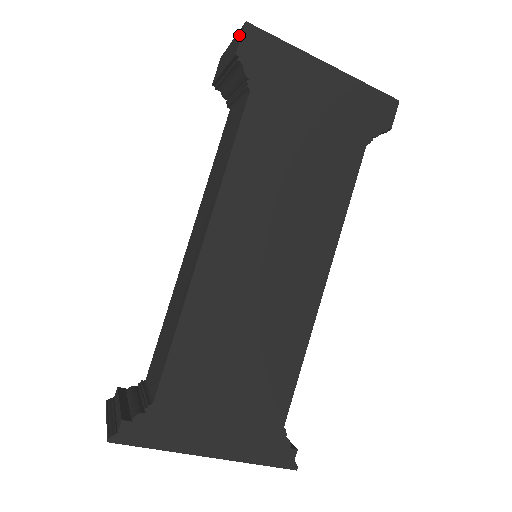
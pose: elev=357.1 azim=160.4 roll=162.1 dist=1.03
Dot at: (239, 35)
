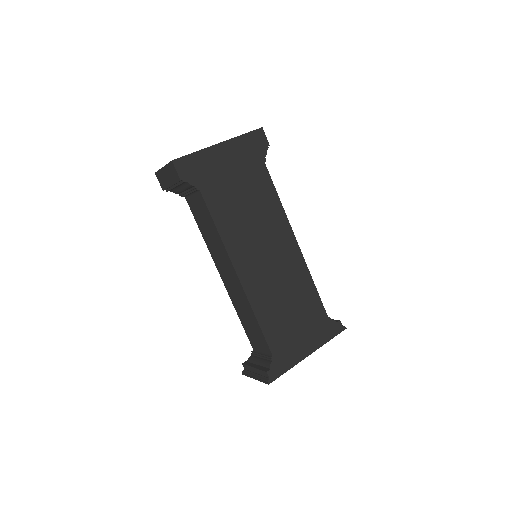
Dot at: (172, 168)
